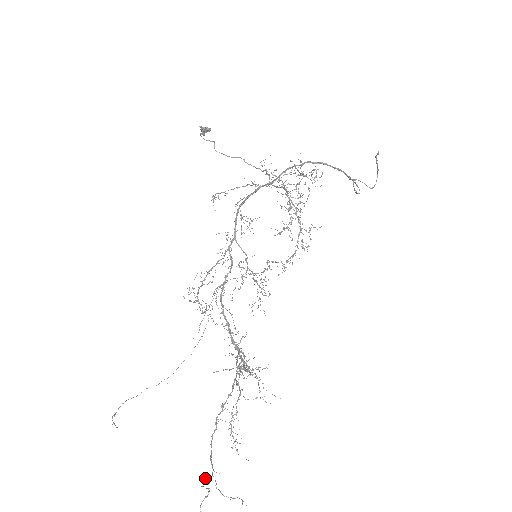
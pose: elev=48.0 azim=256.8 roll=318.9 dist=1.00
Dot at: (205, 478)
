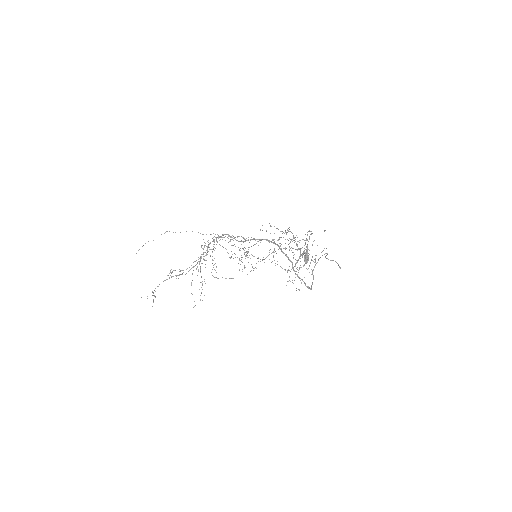
Dot at: occluded
